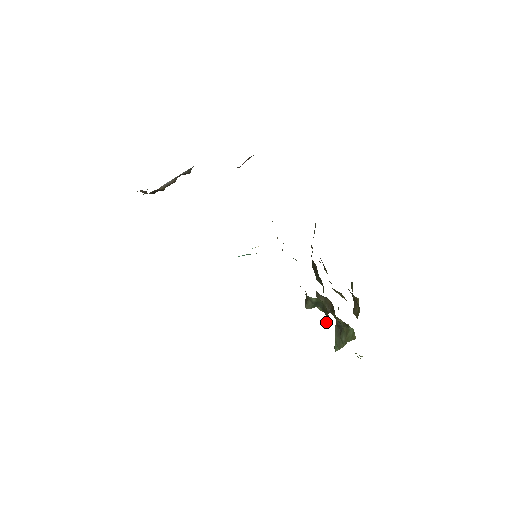
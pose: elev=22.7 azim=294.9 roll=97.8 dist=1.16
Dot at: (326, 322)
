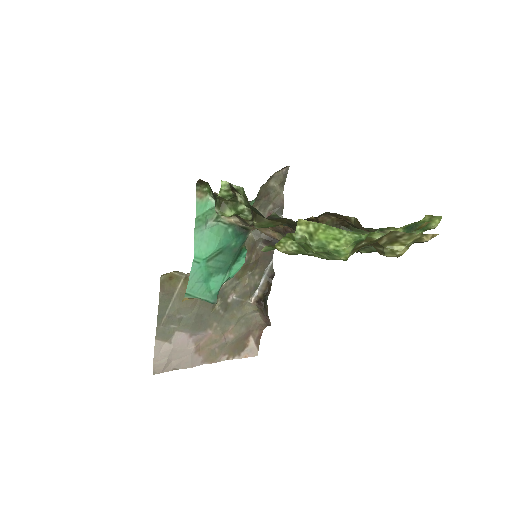
Dot at: occluded
